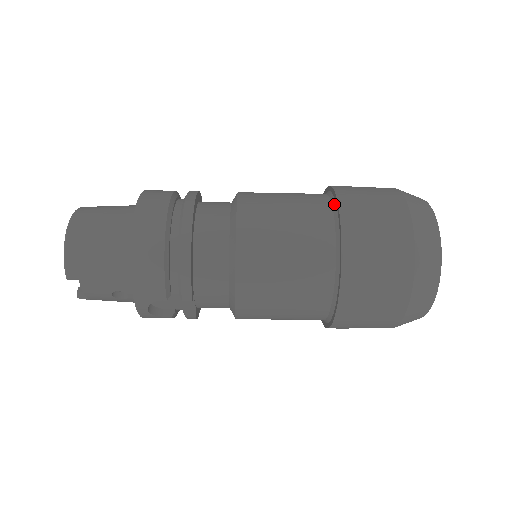
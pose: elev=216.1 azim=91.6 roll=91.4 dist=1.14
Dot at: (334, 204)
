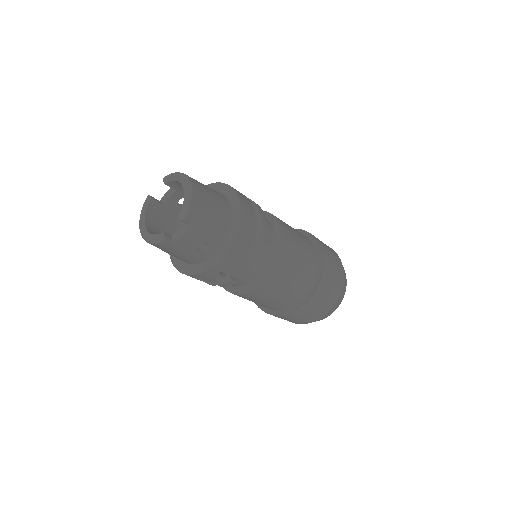
Dot at: (309, 237)
